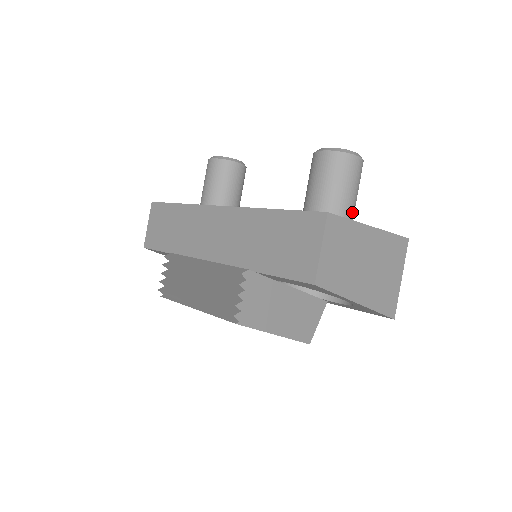
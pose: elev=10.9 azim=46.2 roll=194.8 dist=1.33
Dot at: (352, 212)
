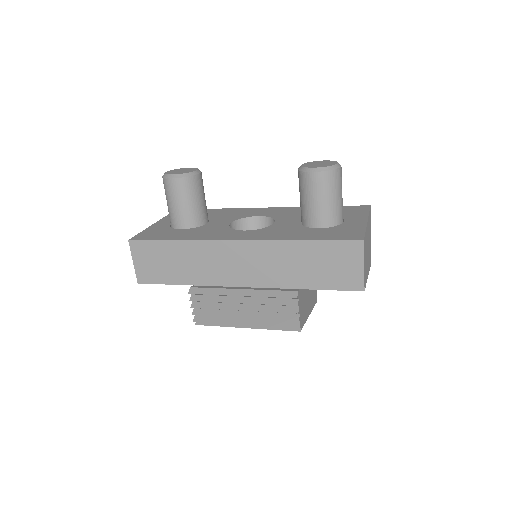
Dot at: (342, 209)
